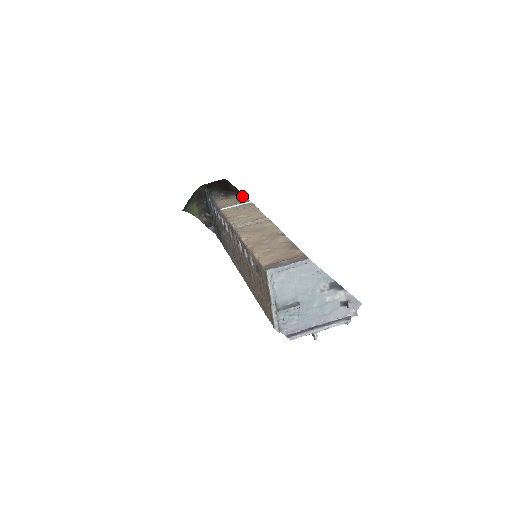
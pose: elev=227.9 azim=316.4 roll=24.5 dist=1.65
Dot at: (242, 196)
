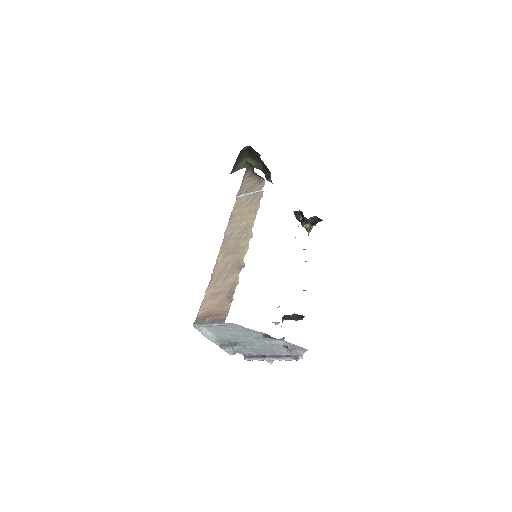
Dot at: (261, 177)
